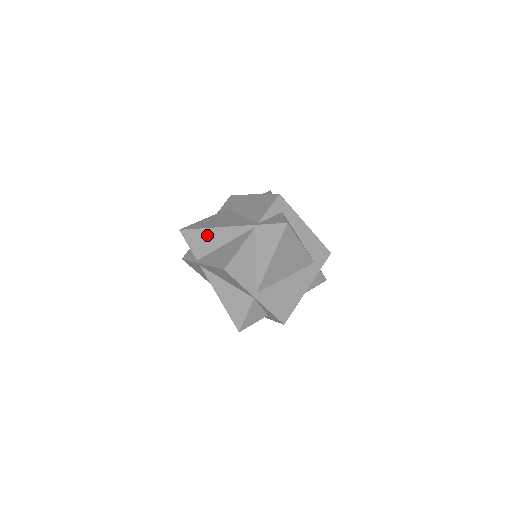
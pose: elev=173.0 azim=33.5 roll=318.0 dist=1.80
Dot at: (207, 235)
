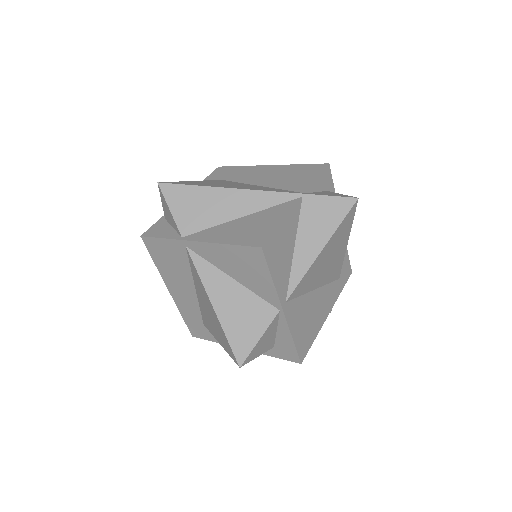
Dot at: (211, 198)
